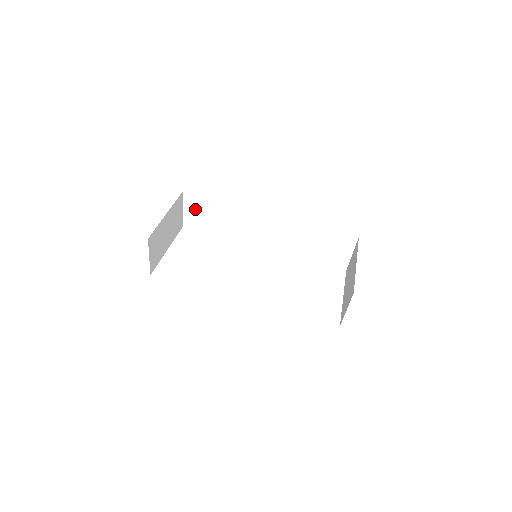
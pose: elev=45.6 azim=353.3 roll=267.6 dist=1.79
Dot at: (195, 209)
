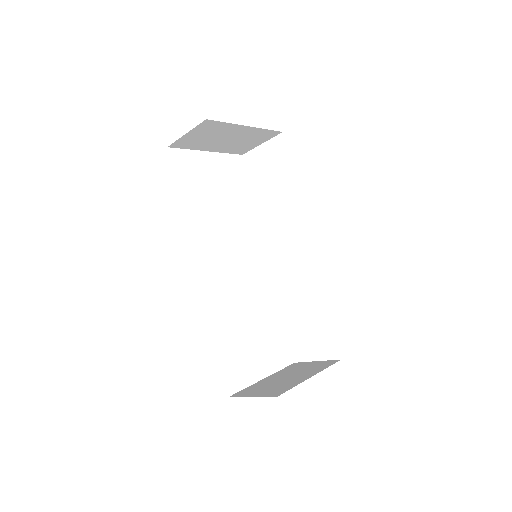
Dot at: (271, 157)
